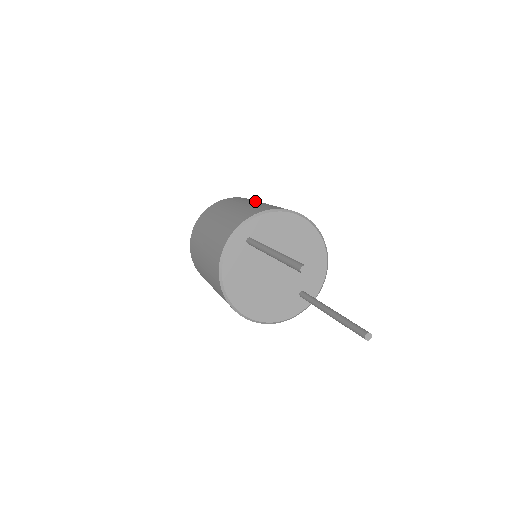
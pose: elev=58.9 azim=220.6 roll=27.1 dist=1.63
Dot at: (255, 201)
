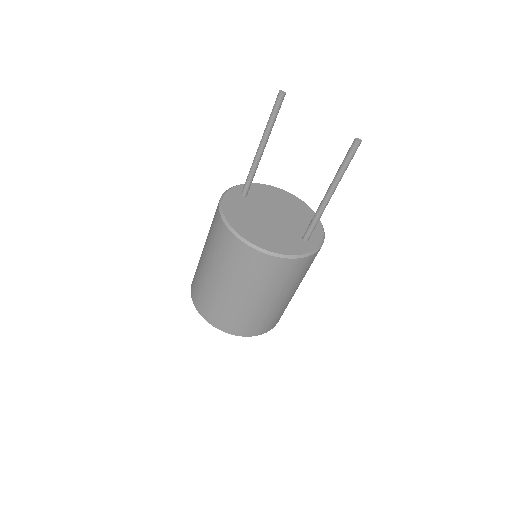
Dot at: occluded
